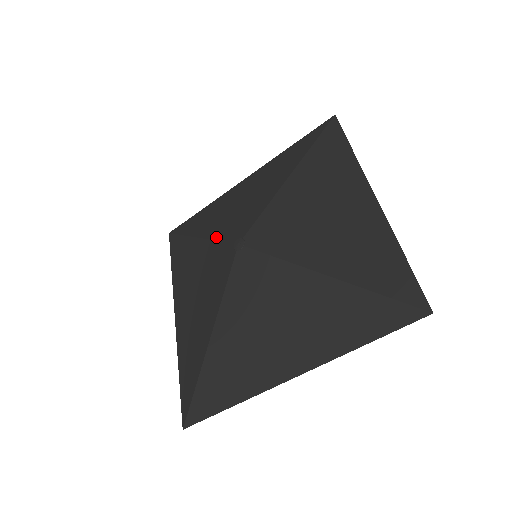
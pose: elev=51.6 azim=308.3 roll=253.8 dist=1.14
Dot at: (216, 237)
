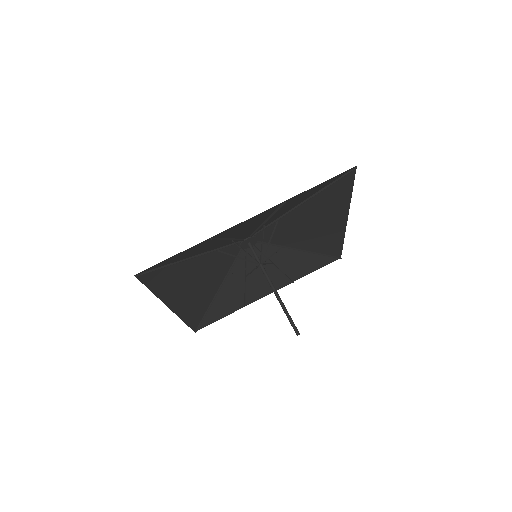
Dot at: (233, 268)
